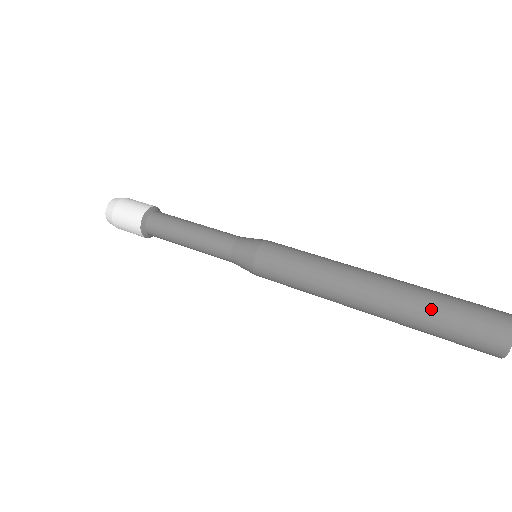
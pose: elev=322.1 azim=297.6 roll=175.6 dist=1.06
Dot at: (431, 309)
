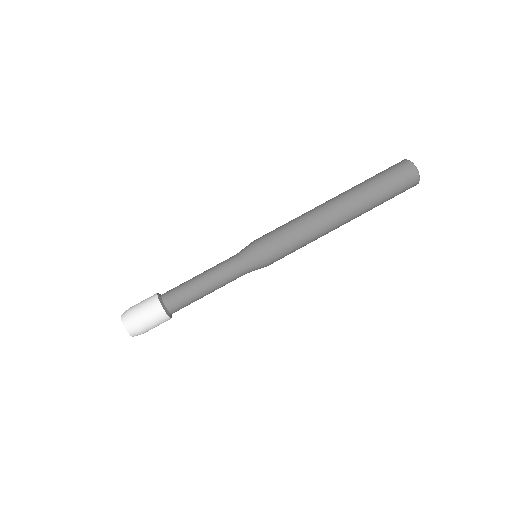
Dot at: occluded
